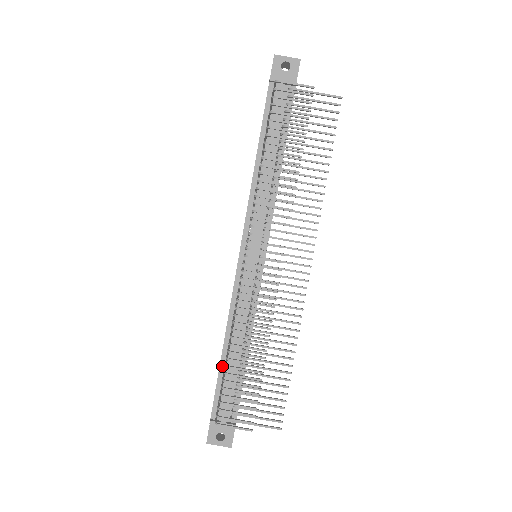
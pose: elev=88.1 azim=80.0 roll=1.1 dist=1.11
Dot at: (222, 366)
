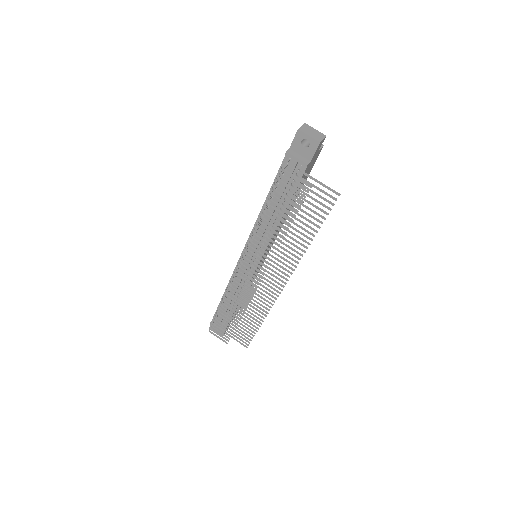
Dot at: occluded
